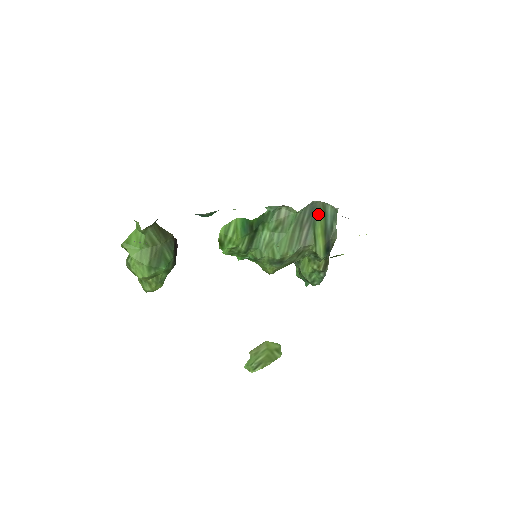
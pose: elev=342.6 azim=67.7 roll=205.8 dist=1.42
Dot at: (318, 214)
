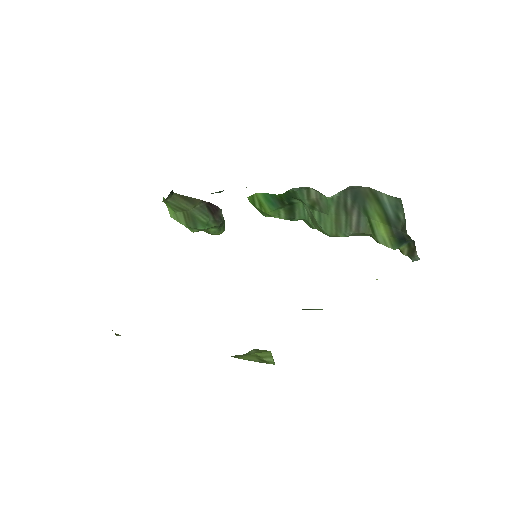
Dot at: (367, 200)
